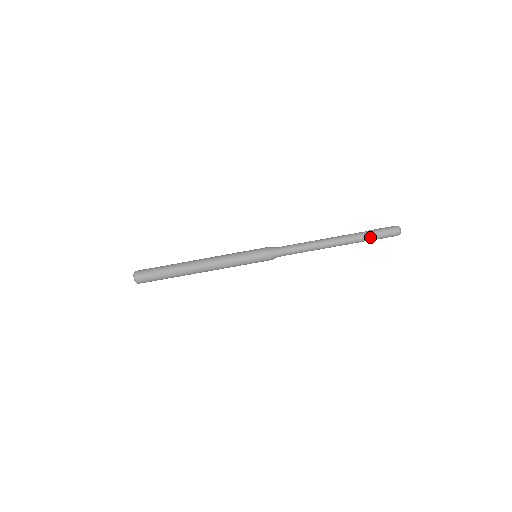
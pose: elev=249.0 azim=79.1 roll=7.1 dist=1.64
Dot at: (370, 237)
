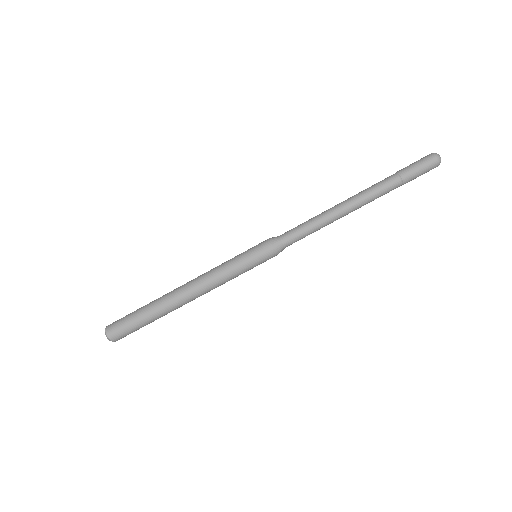
Dot at: (399, 177)
